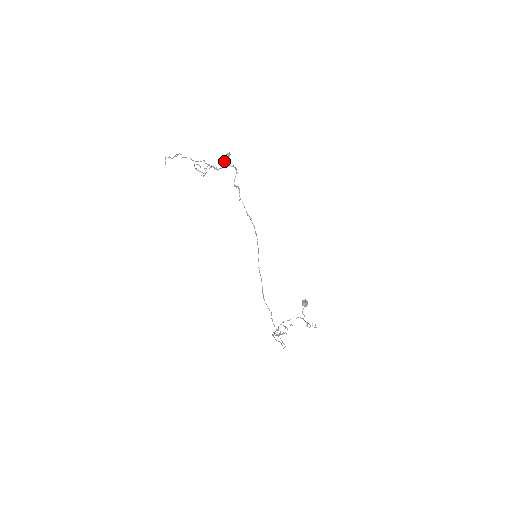
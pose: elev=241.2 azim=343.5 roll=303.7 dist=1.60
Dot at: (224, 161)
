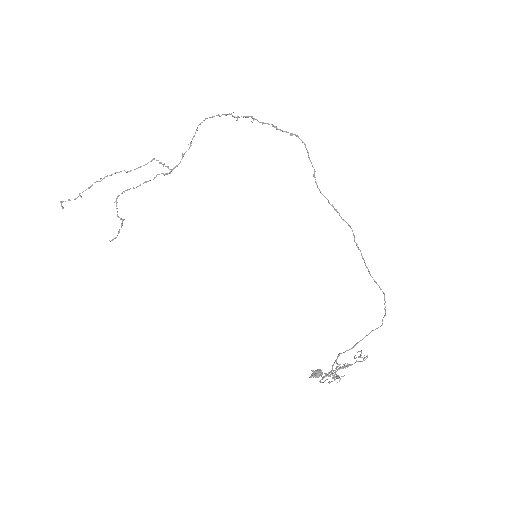
Dot at: (183, 154)
